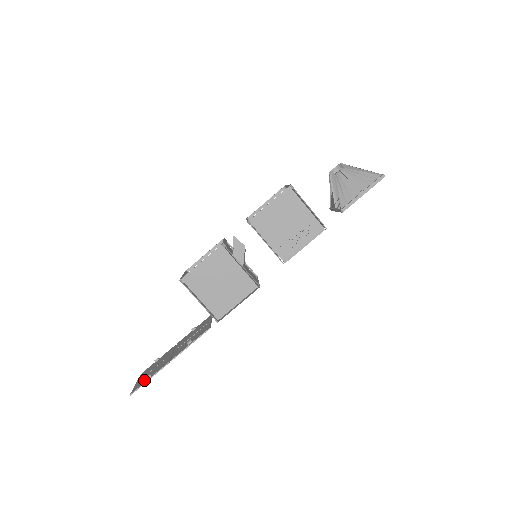
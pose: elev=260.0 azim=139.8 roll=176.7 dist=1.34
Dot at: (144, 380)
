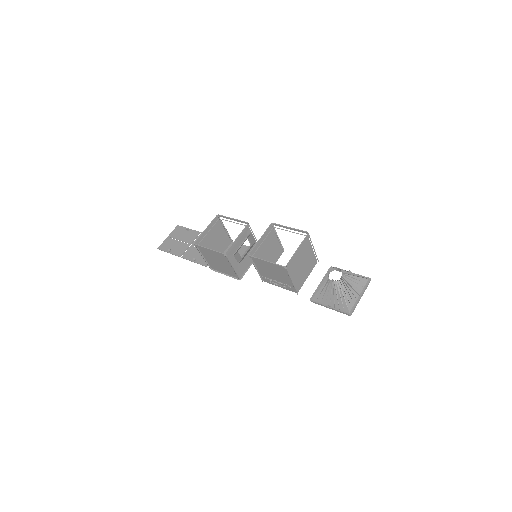
Dot at: (168, 247)
